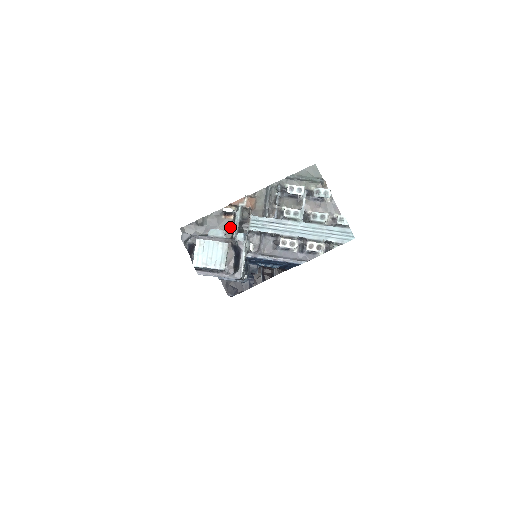
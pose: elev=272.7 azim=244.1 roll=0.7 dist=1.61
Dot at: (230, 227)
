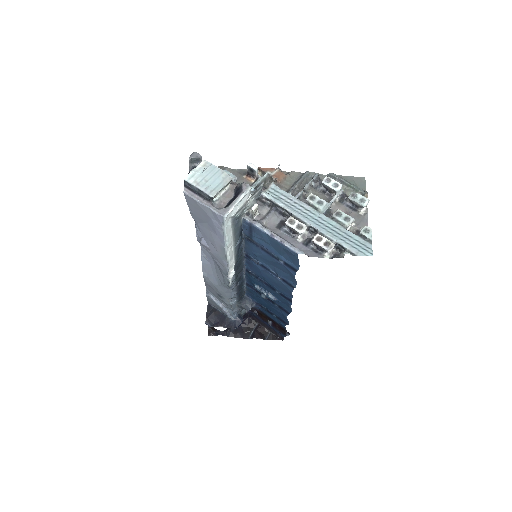
Dot at: occluded
